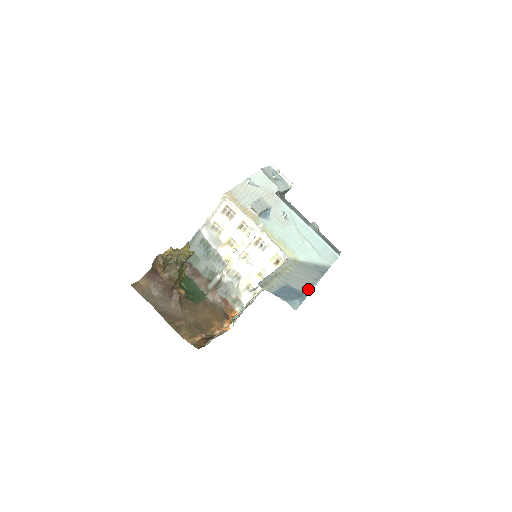
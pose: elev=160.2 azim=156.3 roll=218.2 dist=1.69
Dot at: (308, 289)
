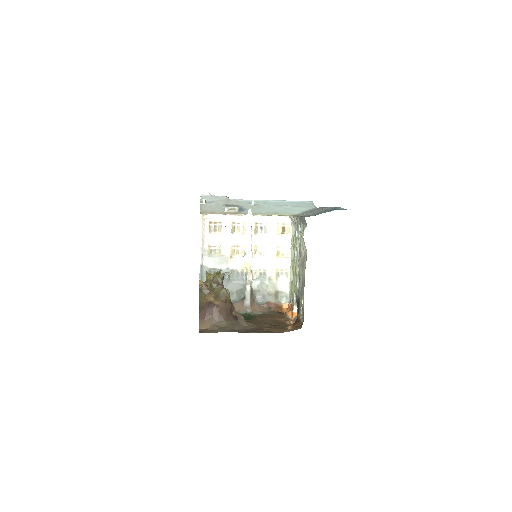
Dot at: (332, 207)
